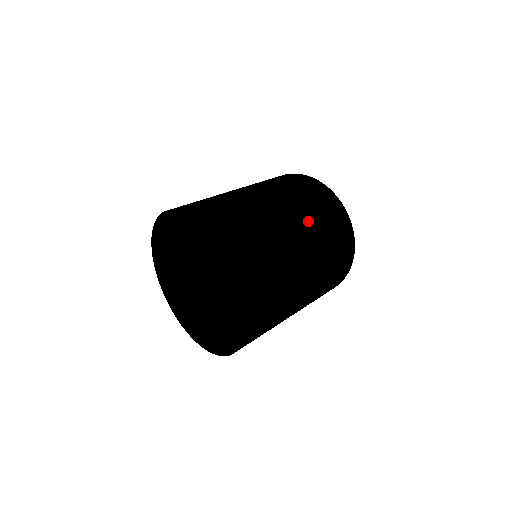
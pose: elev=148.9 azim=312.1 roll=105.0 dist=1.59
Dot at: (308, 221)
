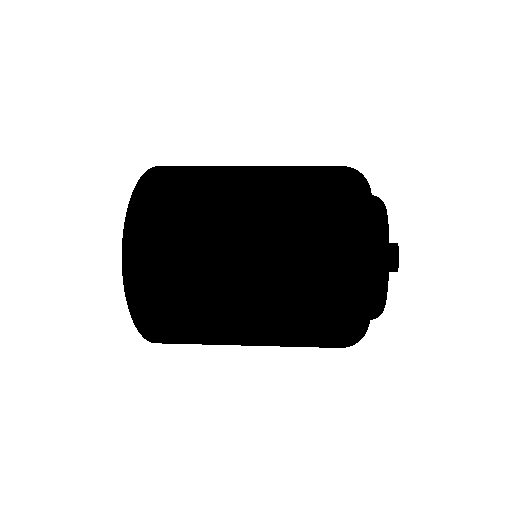
Dot at: (280, 167)
